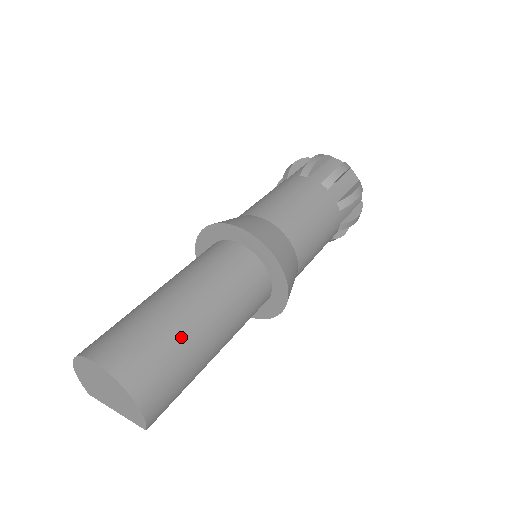
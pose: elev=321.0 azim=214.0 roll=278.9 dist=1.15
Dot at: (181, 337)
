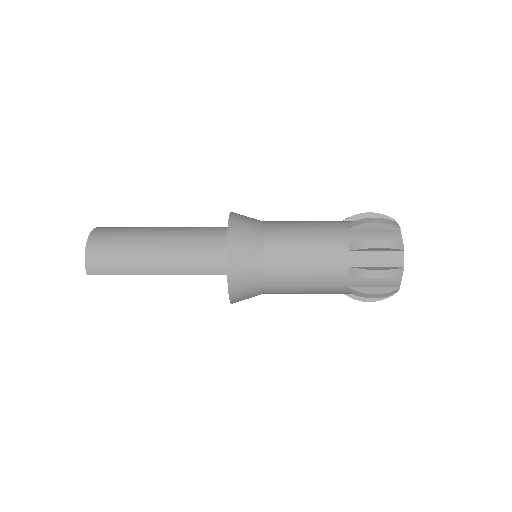
Dot at: (135, 239)
